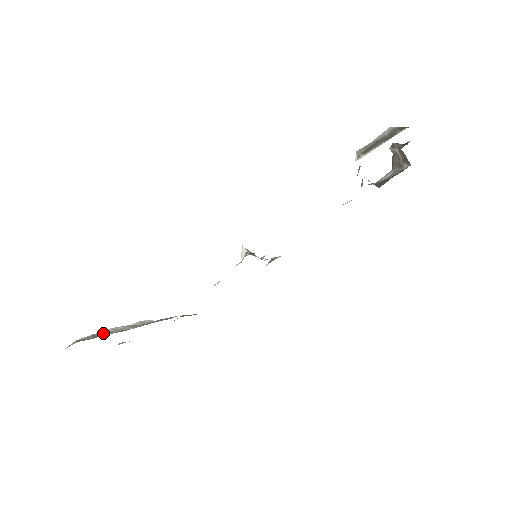
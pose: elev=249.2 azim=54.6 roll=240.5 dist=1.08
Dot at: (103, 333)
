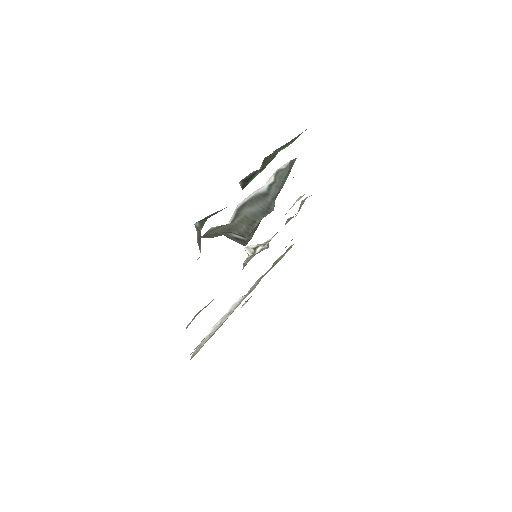
Dot at: (207, 337)
